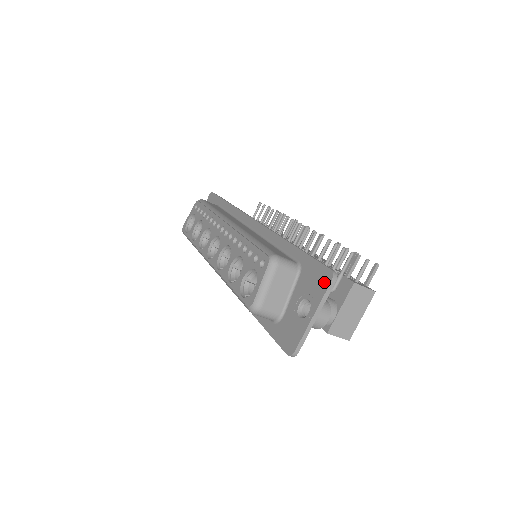
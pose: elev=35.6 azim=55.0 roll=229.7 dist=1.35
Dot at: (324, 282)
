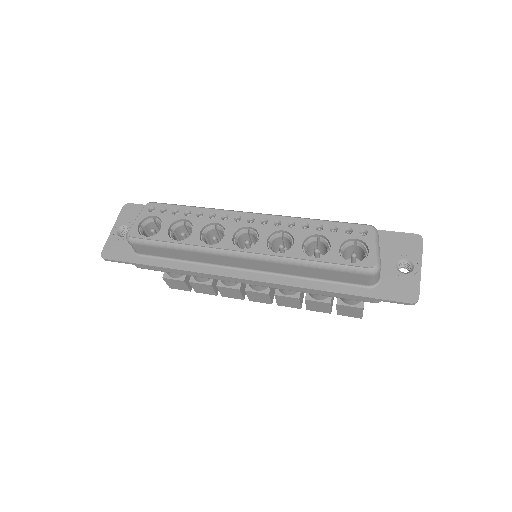
Dot at: (416, 243)
